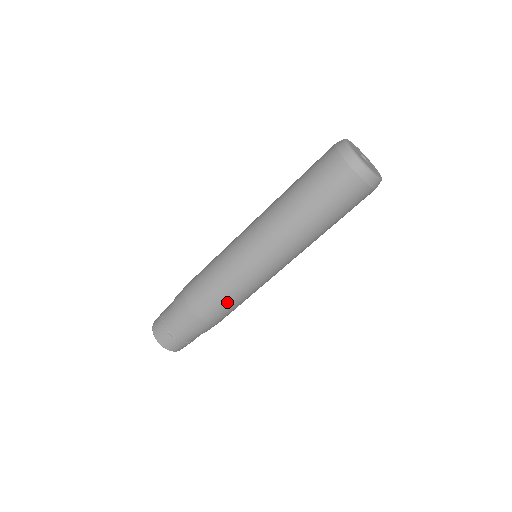
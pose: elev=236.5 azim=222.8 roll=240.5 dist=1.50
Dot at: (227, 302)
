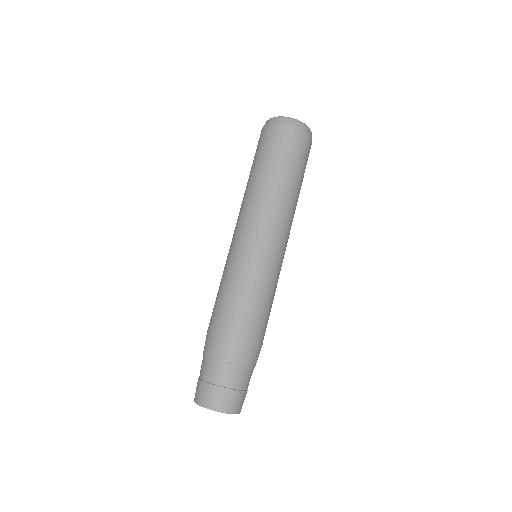
Dot at: (261, 306)
